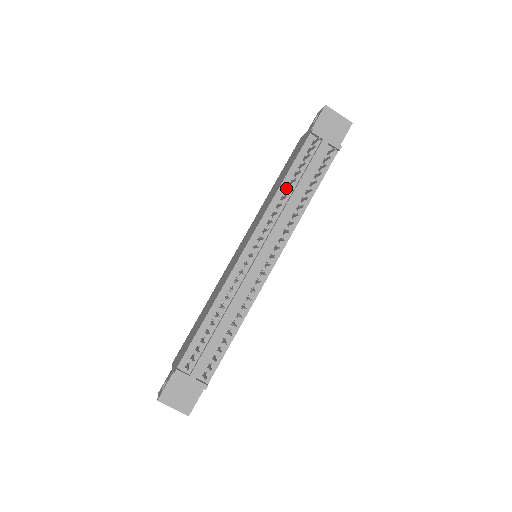
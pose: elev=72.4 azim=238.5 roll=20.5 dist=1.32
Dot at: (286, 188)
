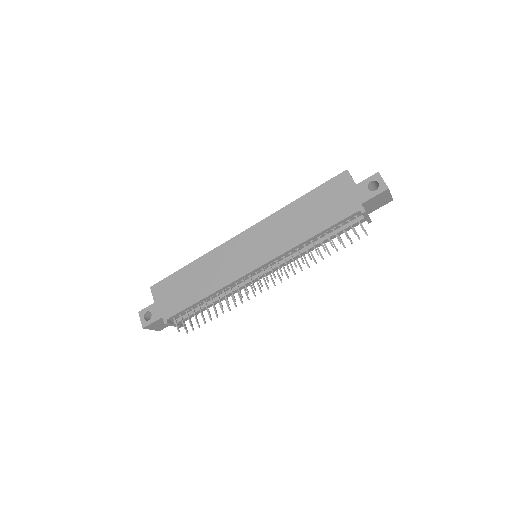
Dot at: occluded
